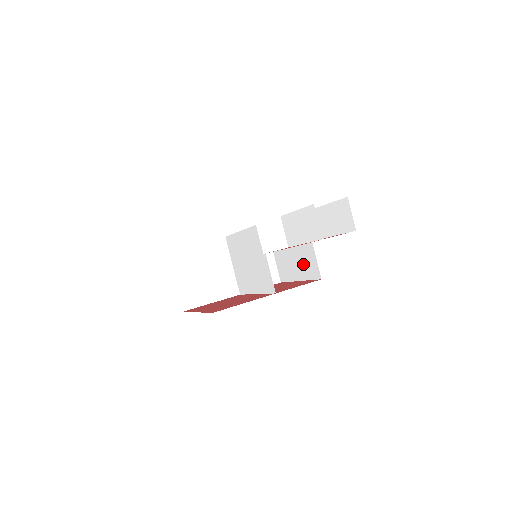
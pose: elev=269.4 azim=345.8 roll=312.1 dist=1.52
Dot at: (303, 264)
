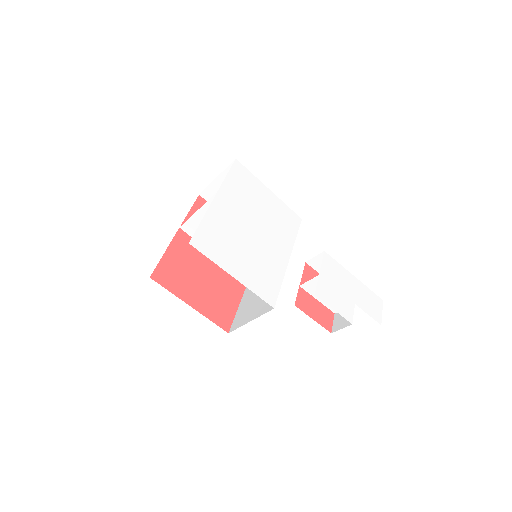
Dot at: occluded
